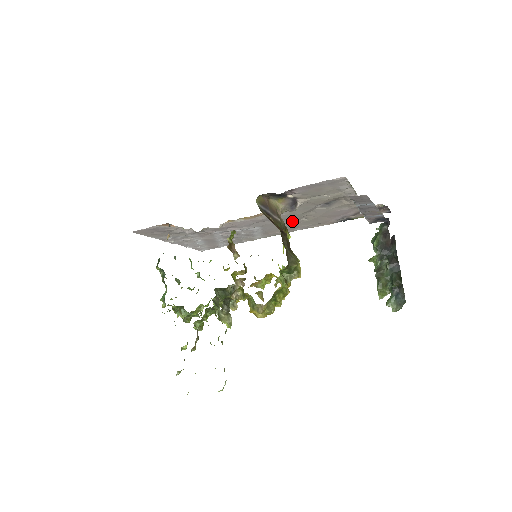
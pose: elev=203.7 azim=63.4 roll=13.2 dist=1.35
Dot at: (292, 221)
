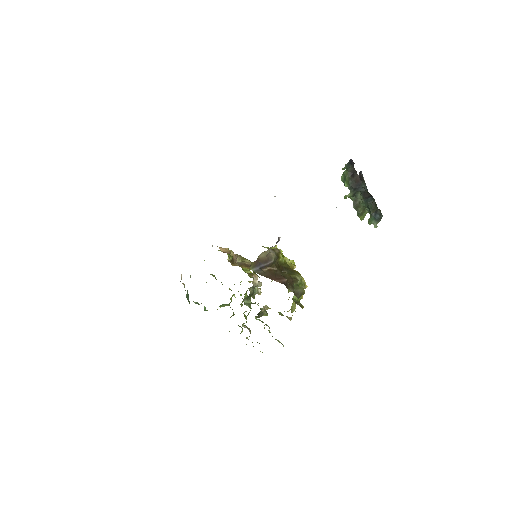
Dot at: occluded
